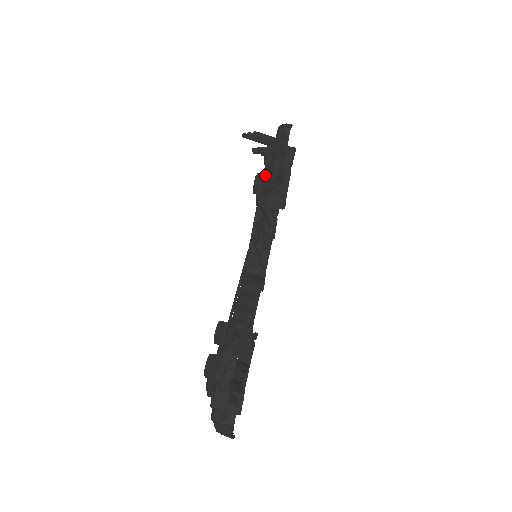
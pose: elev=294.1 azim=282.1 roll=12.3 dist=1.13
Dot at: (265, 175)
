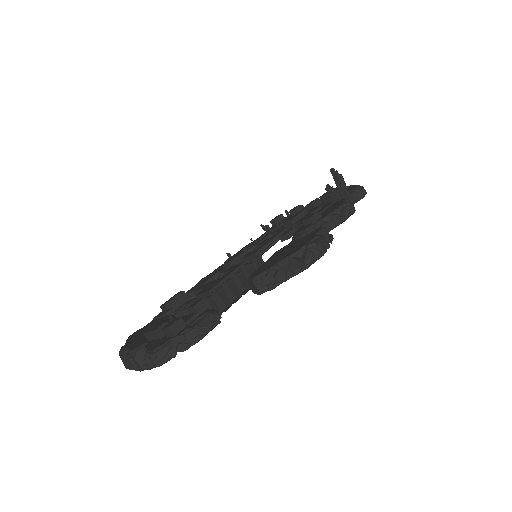
Dot at: (323, 220)
